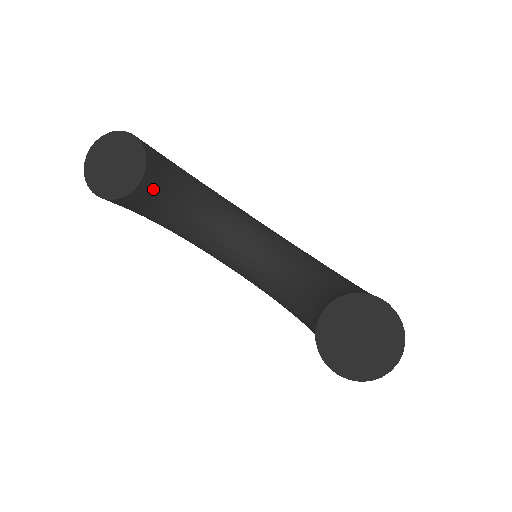
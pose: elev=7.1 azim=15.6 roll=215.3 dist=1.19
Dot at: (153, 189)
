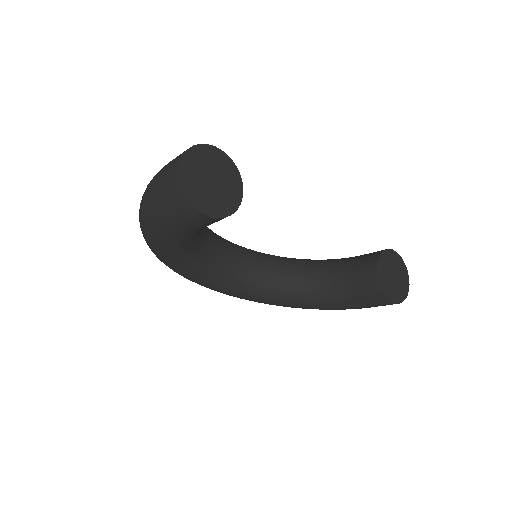
Dot at: occluded
